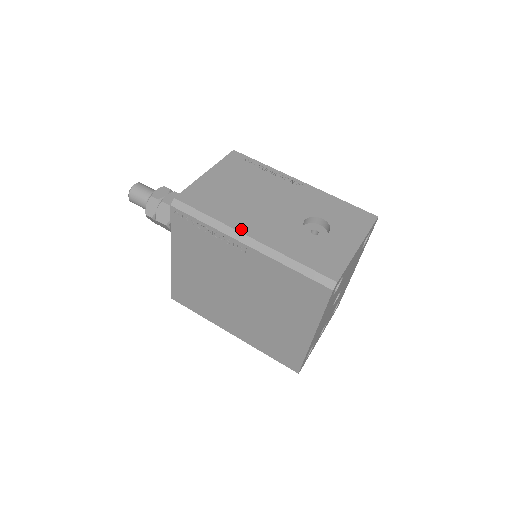
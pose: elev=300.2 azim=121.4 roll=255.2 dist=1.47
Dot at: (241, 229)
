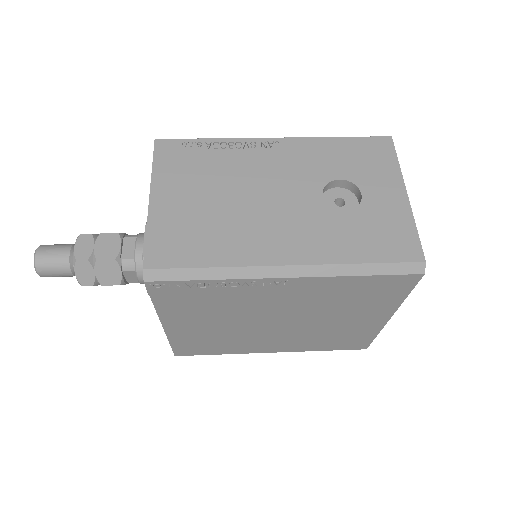
Dot at: (265, 261)
